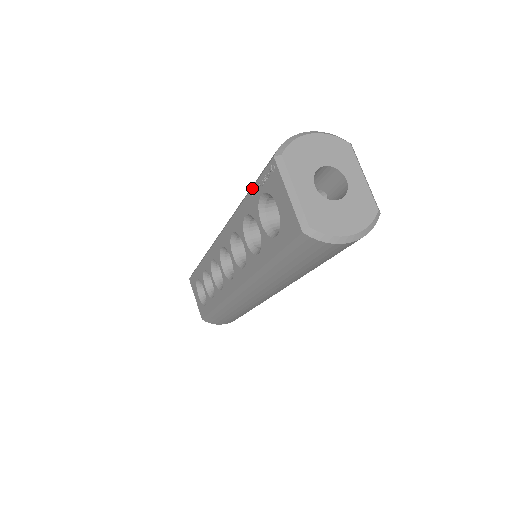
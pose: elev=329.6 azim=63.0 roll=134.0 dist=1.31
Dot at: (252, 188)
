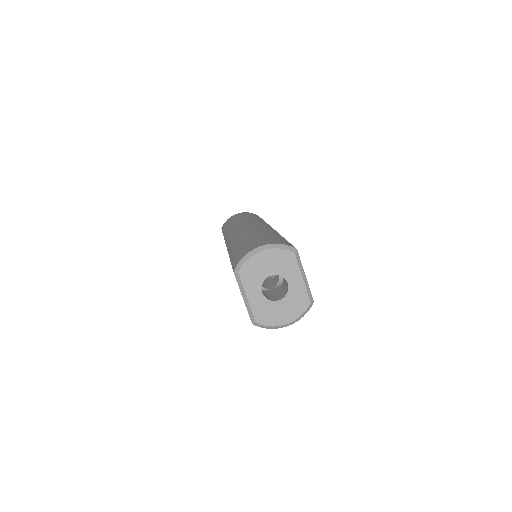
Dot at: occluded
